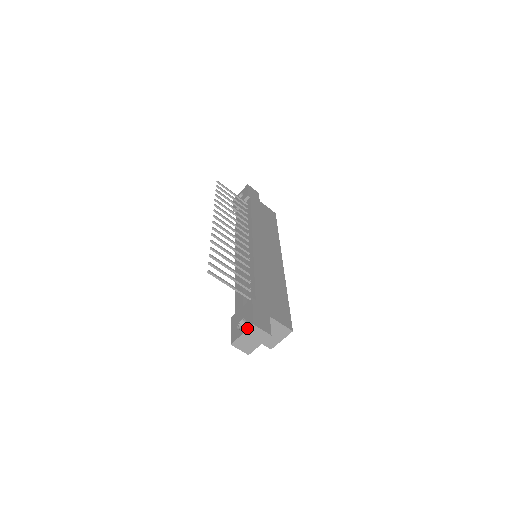
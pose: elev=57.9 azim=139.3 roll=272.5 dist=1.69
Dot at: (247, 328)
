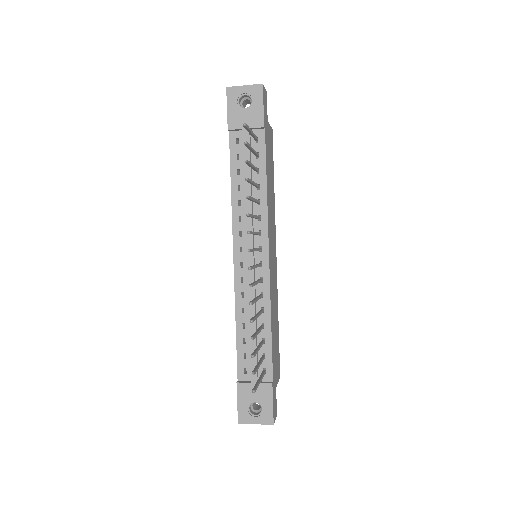
Dot at: (265, 423)
